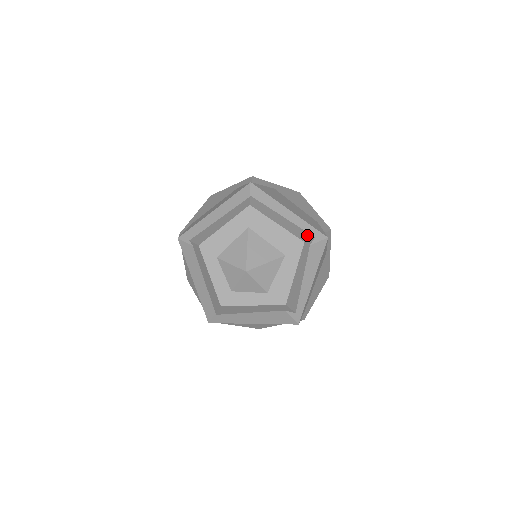
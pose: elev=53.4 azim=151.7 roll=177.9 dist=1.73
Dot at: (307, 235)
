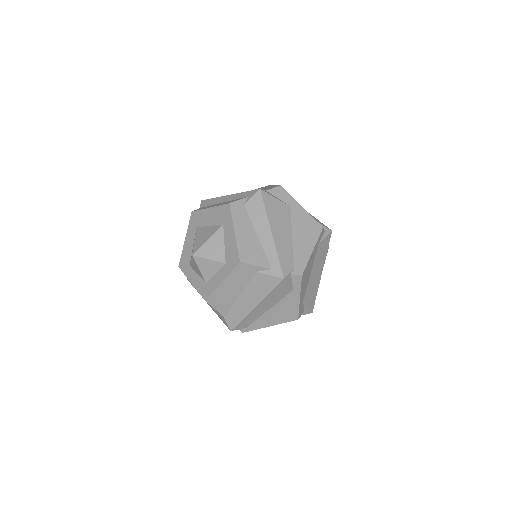
Dot at: (239, 199)
